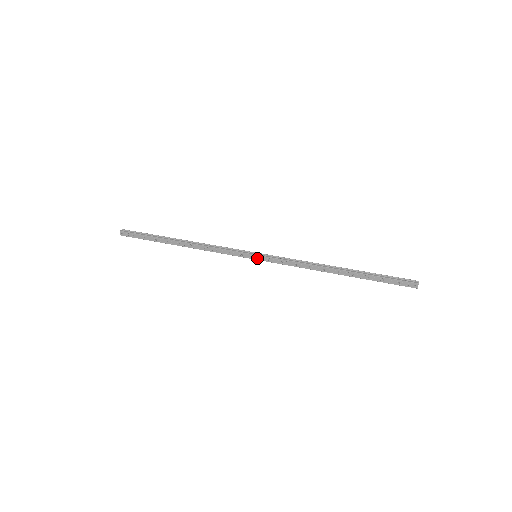
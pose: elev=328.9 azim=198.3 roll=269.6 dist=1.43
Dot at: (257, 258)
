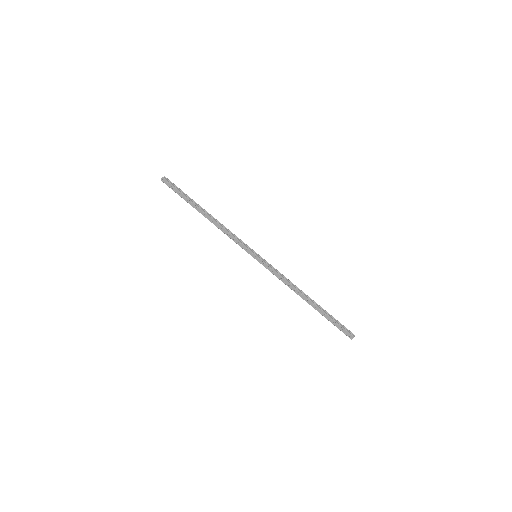
Dot at: (256, 258)
